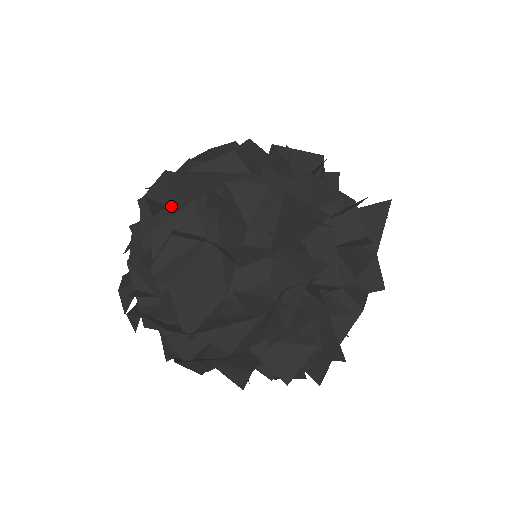
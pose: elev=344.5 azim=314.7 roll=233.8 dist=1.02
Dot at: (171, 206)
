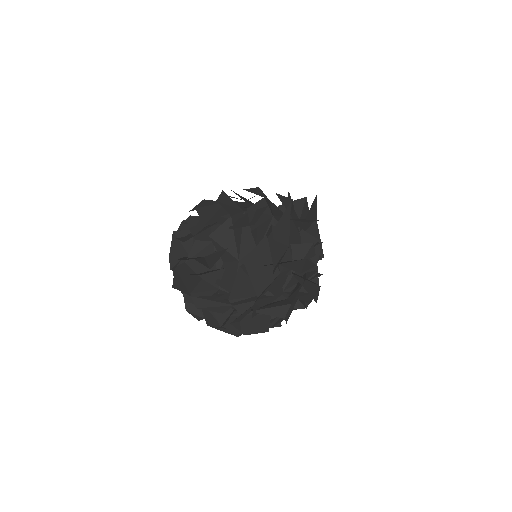
Dot at: occluded
